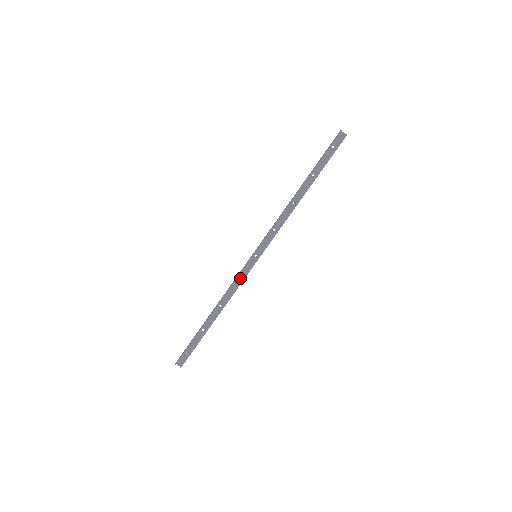
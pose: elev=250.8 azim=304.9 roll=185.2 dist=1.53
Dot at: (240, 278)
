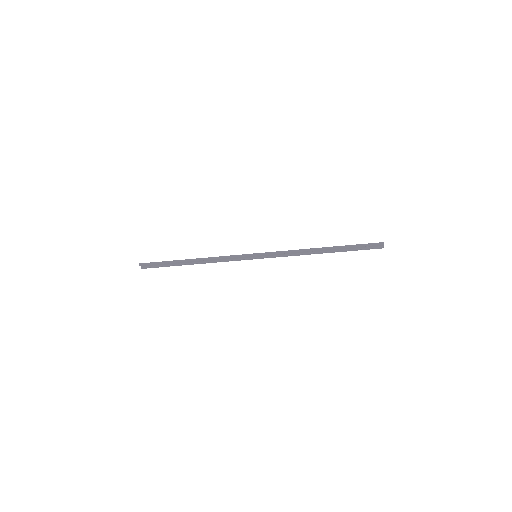
Dot at: (233, 258)
